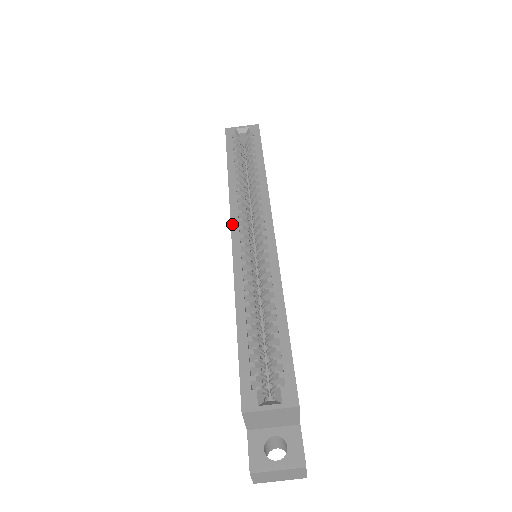
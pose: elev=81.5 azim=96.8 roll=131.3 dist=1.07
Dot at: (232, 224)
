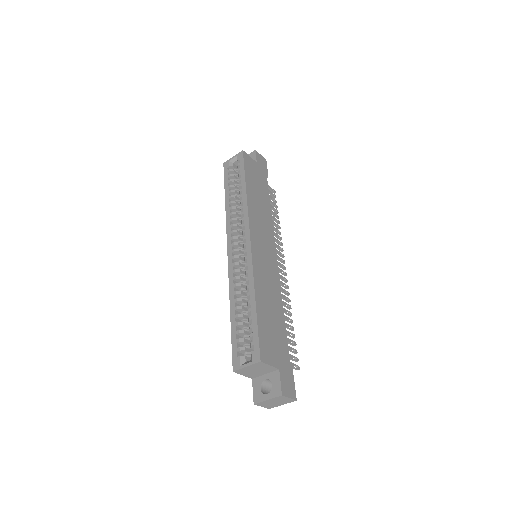
Dot at: (228, 244)
